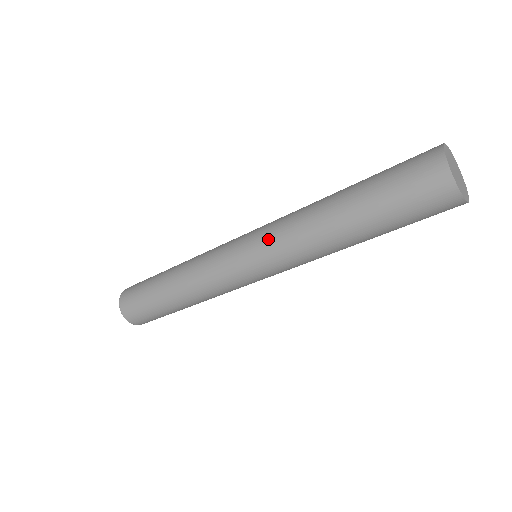
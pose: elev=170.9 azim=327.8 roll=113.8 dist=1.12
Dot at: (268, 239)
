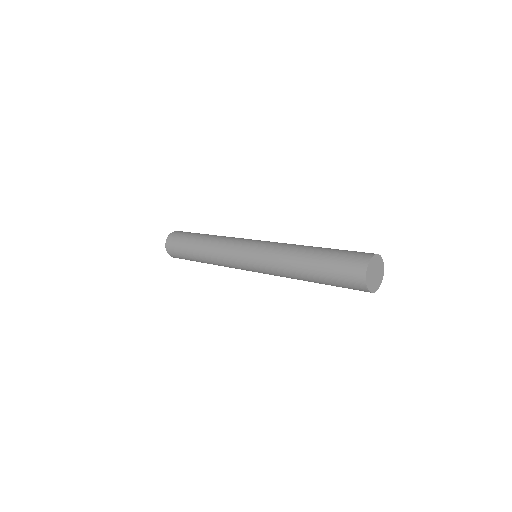
Dot at: (262, 262)
